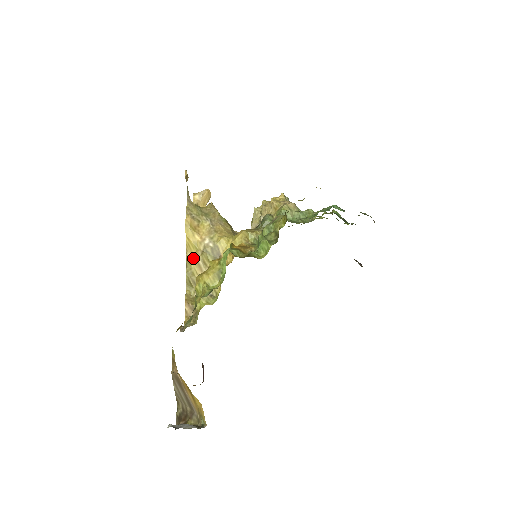
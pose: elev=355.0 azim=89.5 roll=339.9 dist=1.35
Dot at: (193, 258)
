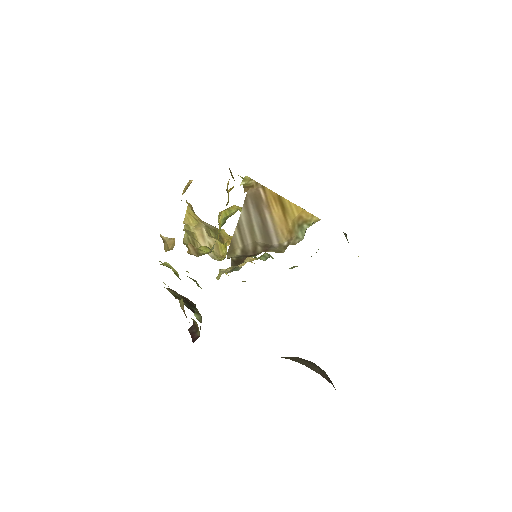
Dot at: (193, 227)
